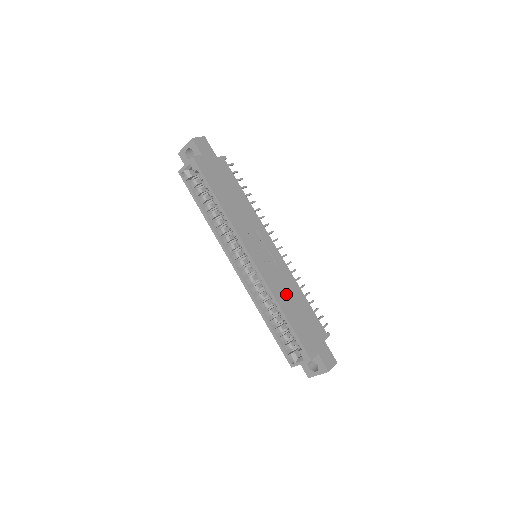
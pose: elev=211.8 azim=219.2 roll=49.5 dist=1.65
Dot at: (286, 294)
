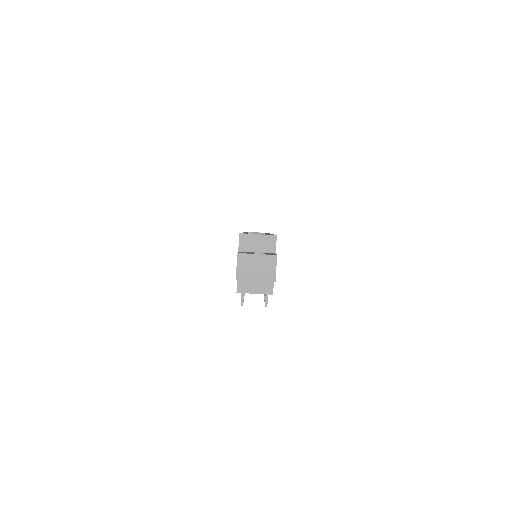
Dot at: occluded
